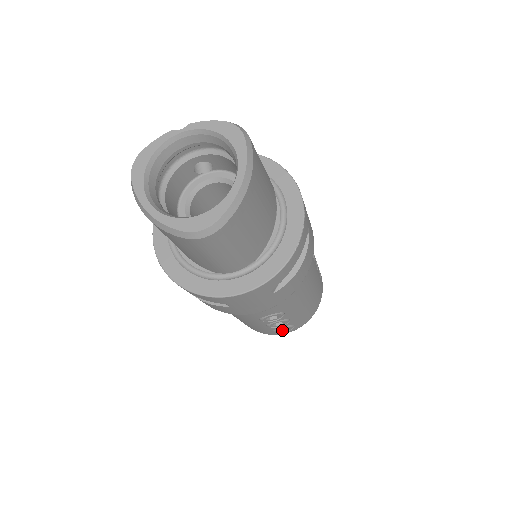
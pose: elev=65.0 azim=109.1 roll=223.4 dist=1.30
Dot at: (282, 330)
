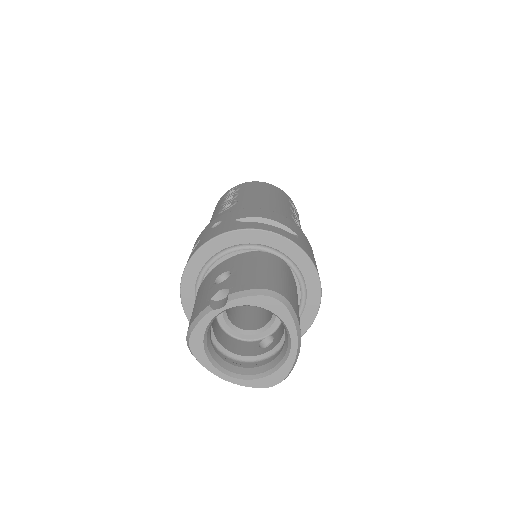
Dot at: occluded
